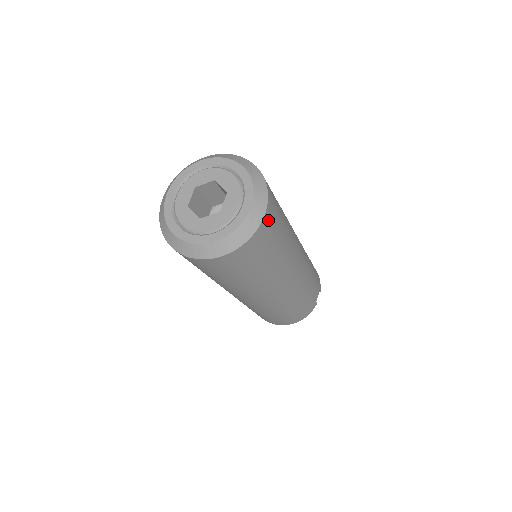
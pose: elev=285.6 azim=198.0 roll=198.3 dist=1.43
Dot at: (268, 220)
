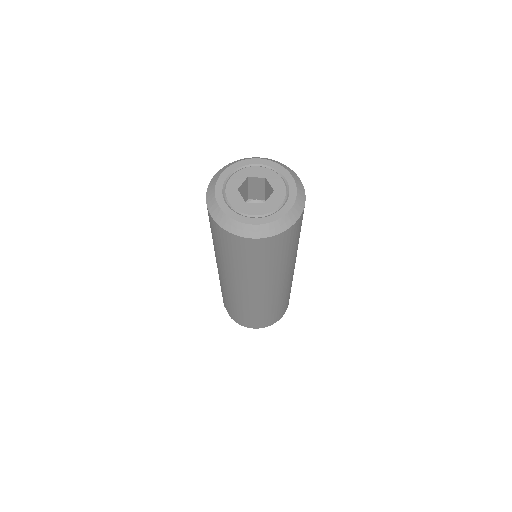
Dot at: occluded
